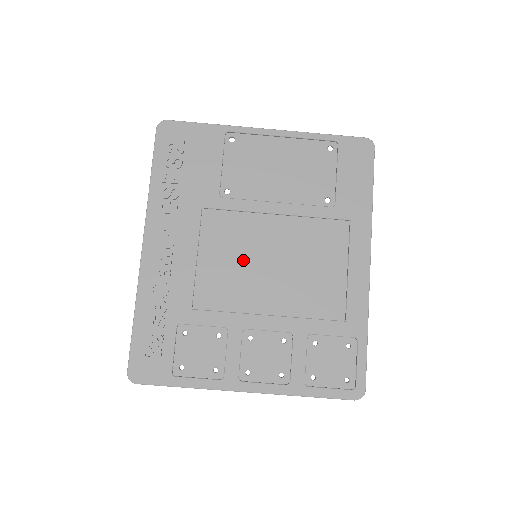
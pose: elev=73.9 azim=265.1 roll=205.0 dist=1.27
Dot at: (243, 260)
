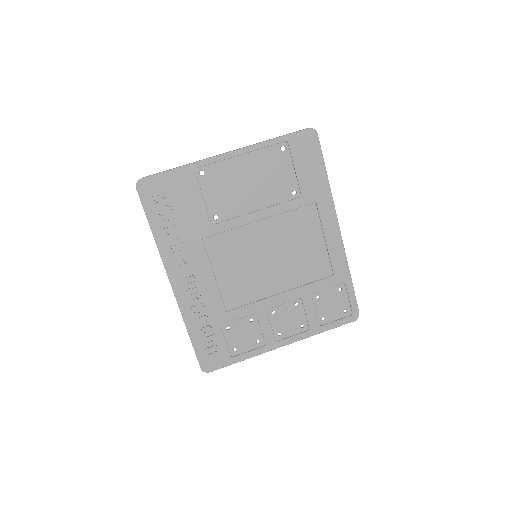
Dot at: (248, 264)
